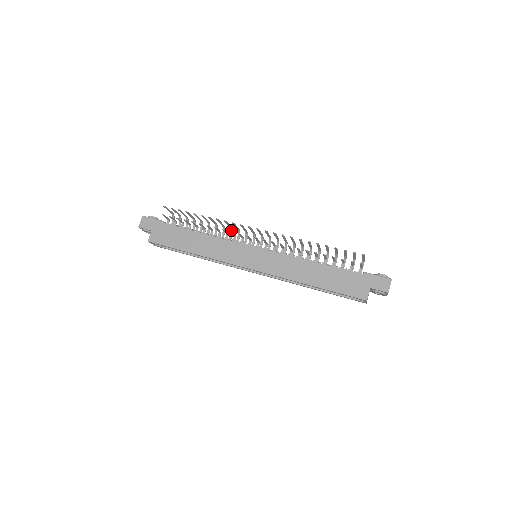
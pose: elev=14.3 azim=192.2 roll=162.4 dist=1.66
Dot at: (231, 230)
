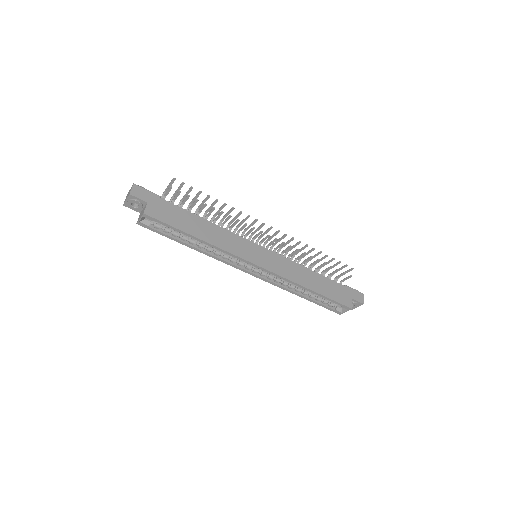
Dot at: (228, 226)
